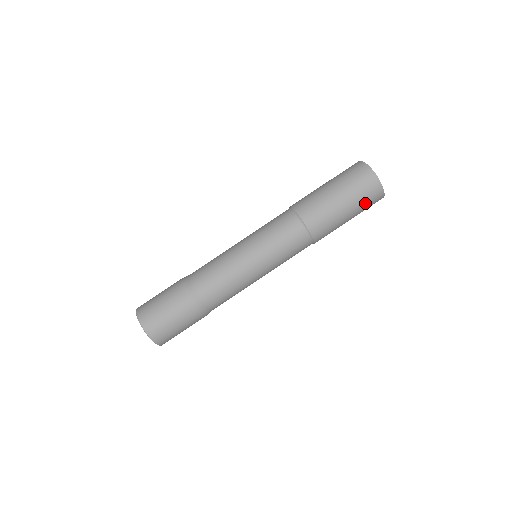
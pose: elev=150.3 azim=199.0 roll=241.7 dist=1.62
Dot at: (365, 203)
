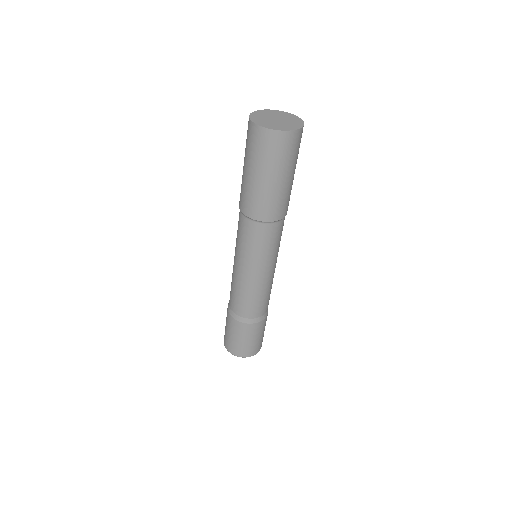
Dot at: (262, 154)
